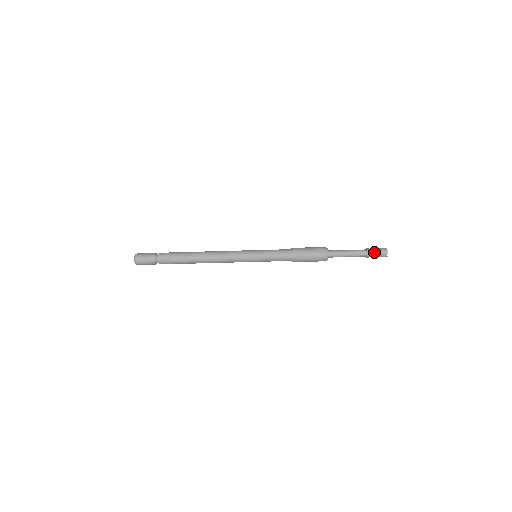
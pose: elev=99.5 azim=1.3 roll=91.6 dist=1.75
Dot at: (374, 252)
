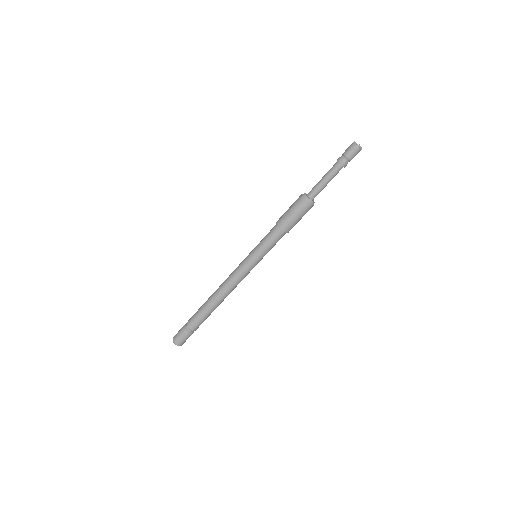
Dot at: (343, 154)
